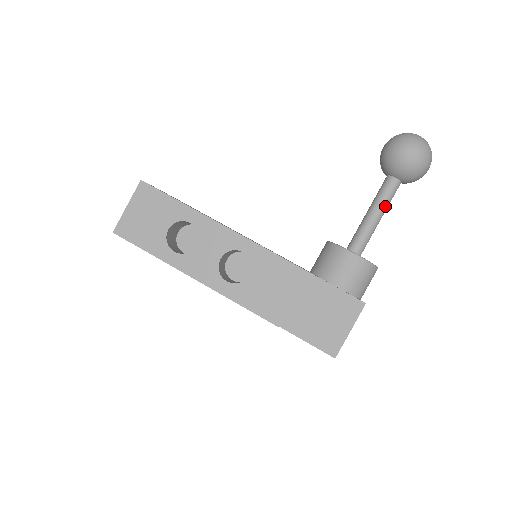
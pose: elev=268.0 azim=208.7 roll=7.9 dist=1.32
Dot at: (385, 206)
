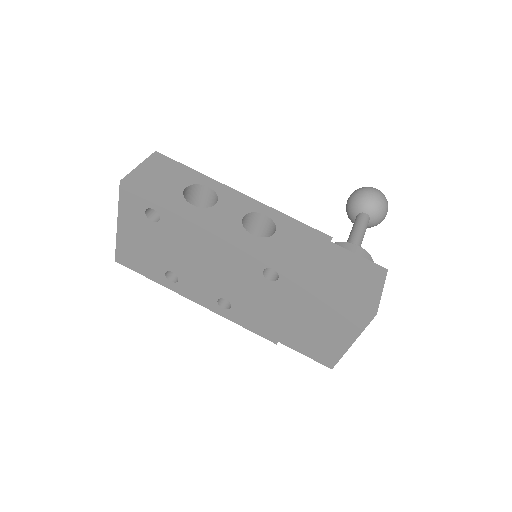
Dot at: (364, 230)
